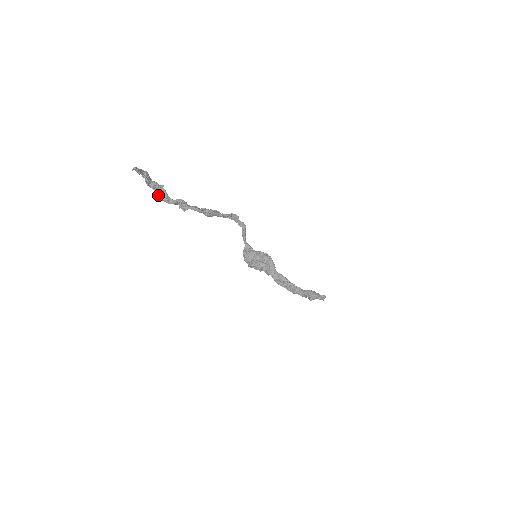
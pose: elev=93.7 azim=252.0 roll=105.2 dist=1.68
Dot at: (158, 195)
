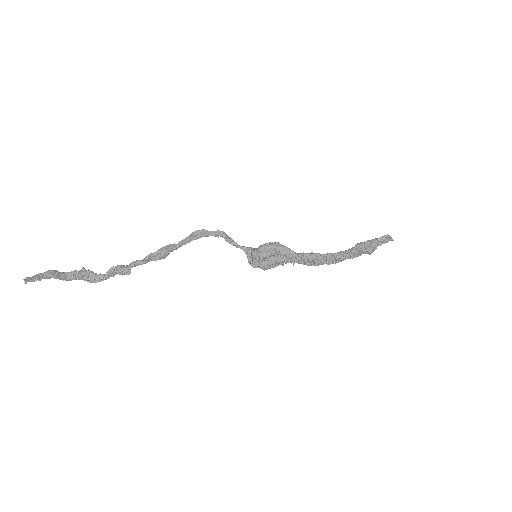
Dot at: (87, 281)
